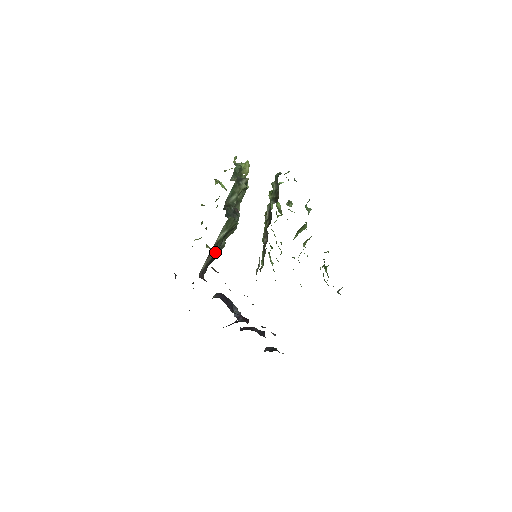
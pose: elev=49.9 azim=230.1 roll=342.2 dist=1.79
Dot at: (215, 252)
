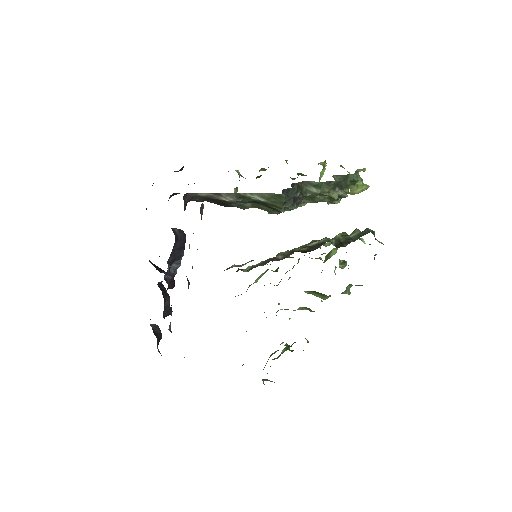
Dot at: (229, 199)
